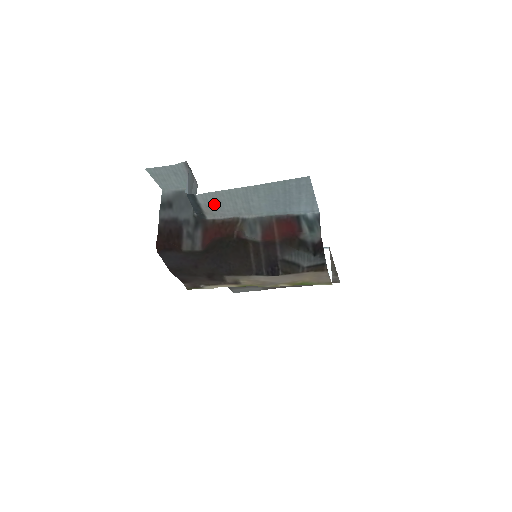
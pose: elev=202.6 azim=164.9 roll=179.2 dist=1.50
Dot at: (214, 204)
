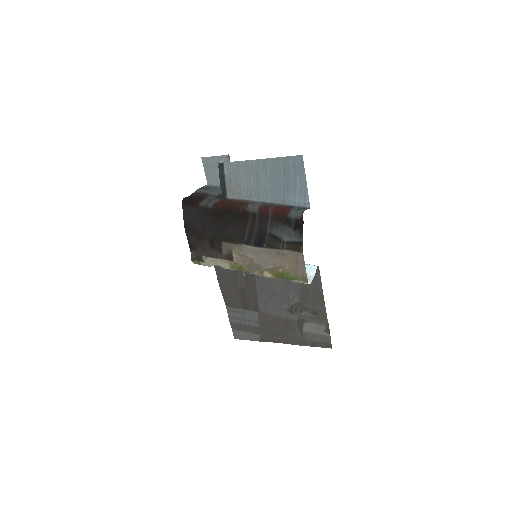
Dot at: (234, 178)
